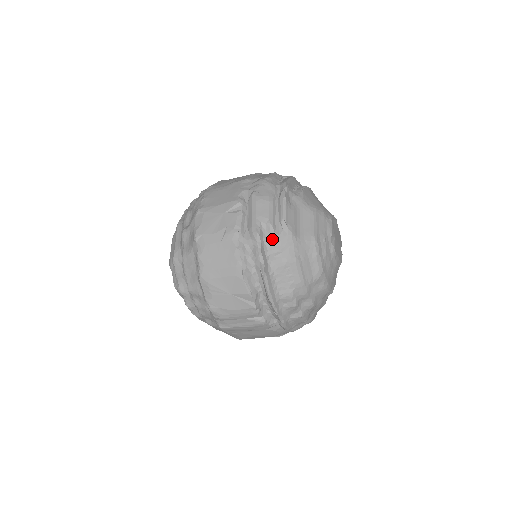
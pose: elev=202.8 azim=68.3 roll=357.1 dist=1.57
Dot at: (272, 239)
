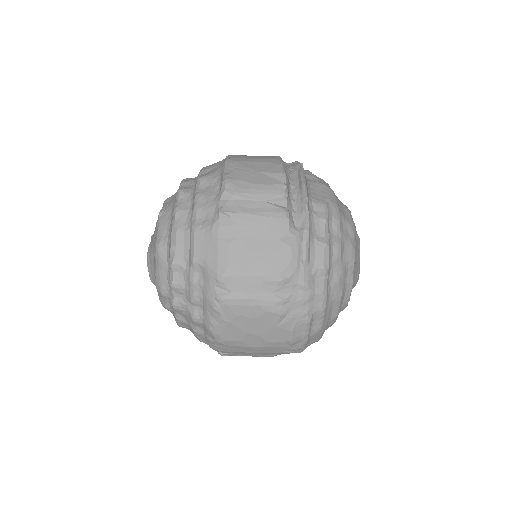
Dot at: (310, 173)
